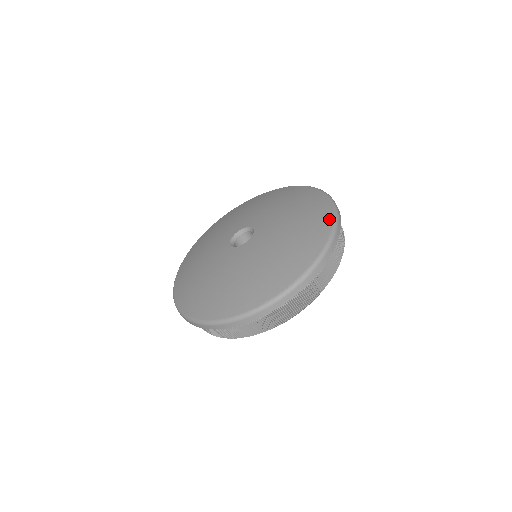
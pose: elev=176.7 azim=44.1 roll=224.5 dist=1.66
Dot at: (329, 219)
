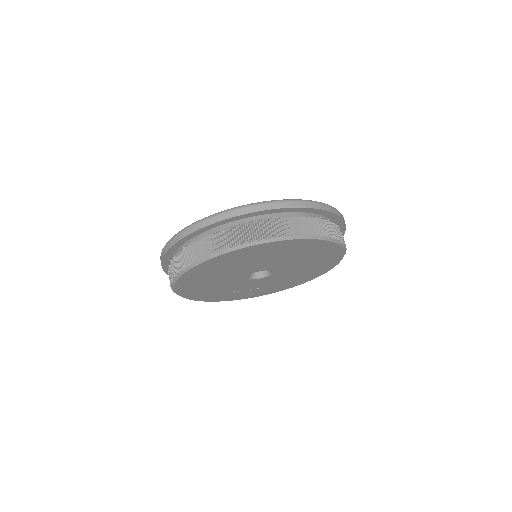
Dot at: occluded
